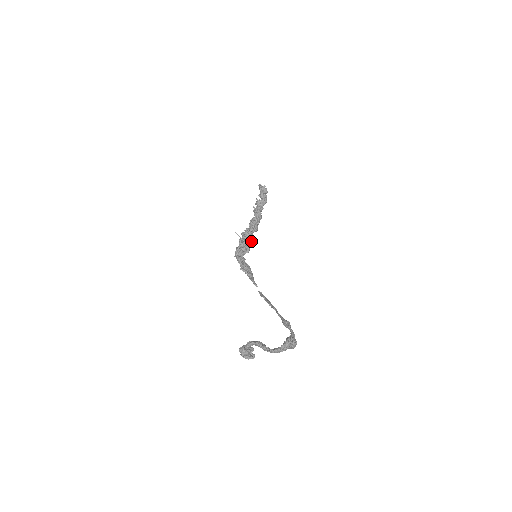
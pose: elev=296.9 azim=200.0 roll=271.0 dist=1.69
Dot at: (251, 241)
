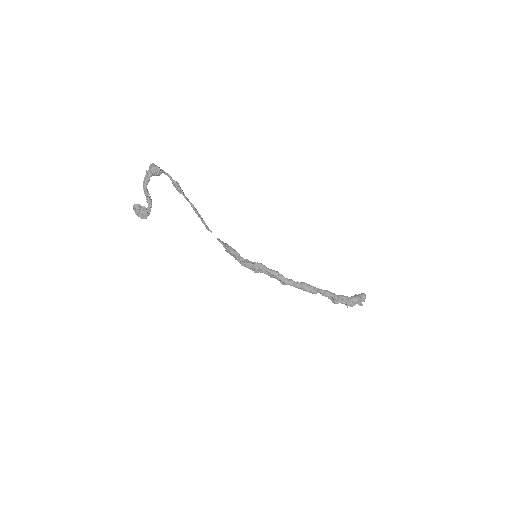
Dot at: (276, 271)
